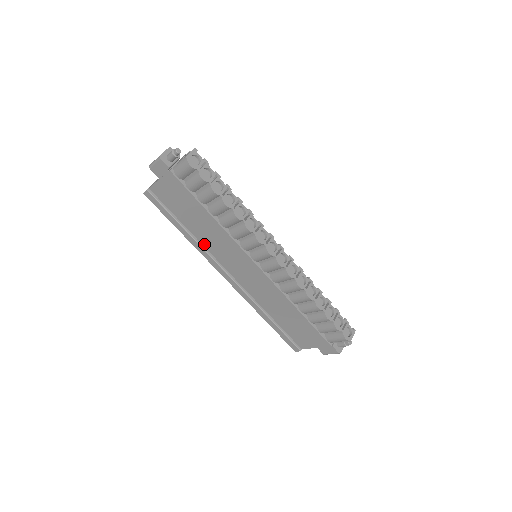
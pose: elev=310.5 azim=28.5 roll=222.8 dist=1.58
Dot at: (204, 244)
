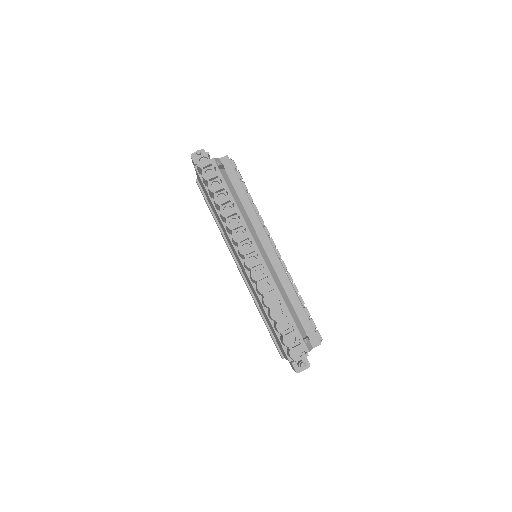
Dot at: (224, 234)
